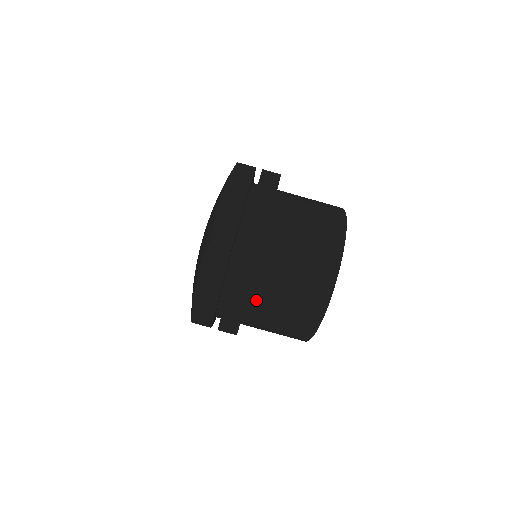
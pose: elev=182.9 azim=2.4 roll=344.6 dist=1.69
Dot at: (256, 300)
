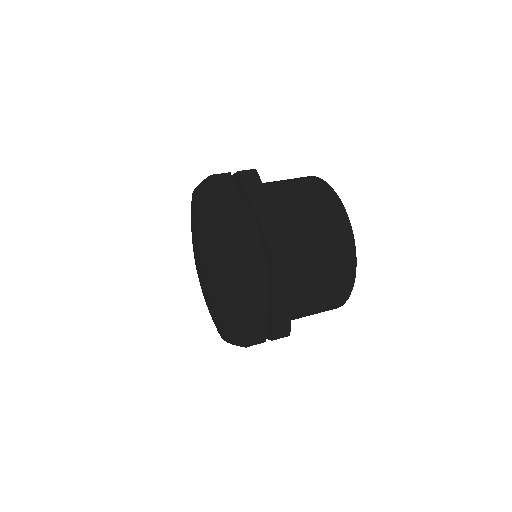
Dot at: (295, 295)
